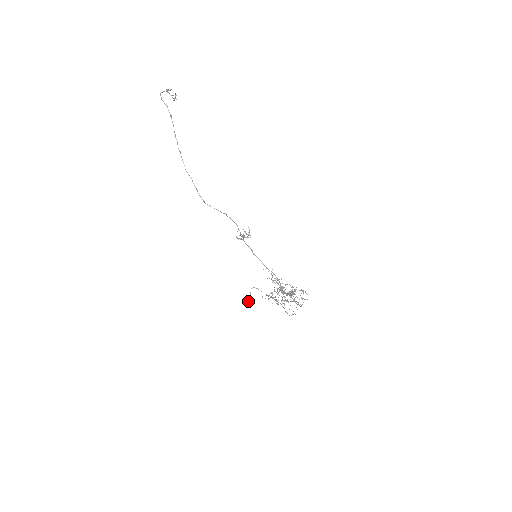
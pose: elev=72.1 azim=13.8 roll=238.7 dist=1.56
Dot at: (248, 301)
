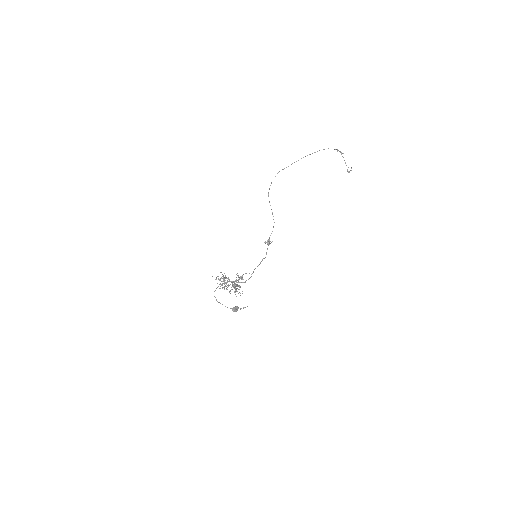
Dot at: (234, 307)
